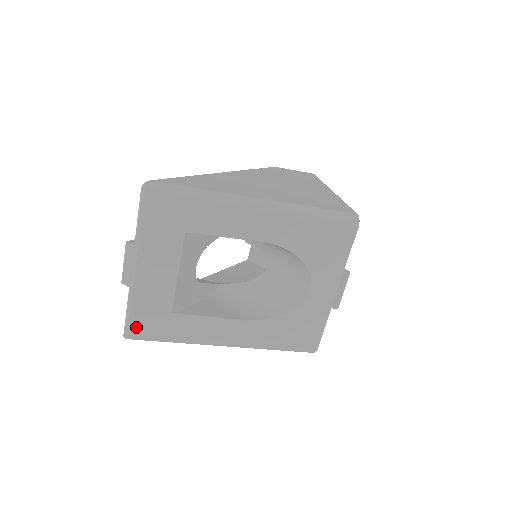
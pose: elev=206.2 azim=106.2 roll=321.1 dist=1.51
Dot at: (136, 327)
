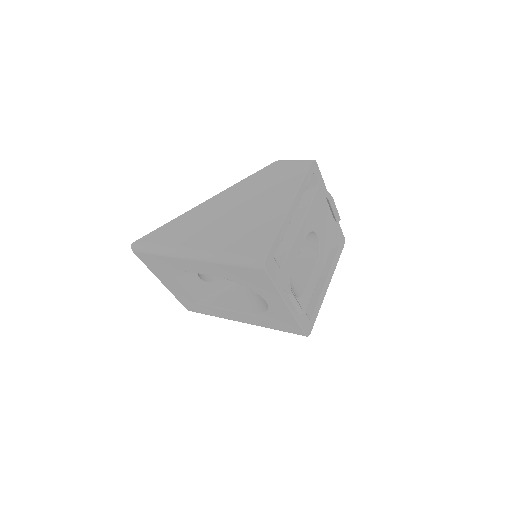
Dot at: (188, 307)
